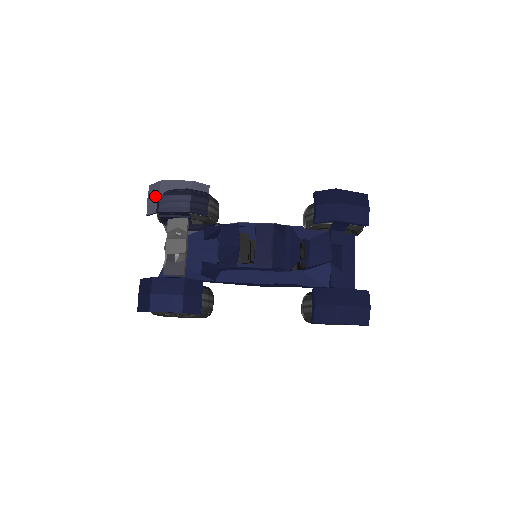
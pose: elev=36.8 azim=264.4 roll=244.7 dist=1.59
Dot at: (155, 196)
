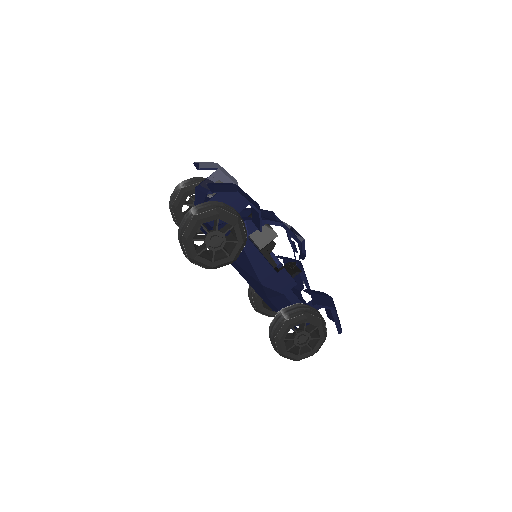
Dot at: (212, 163)
